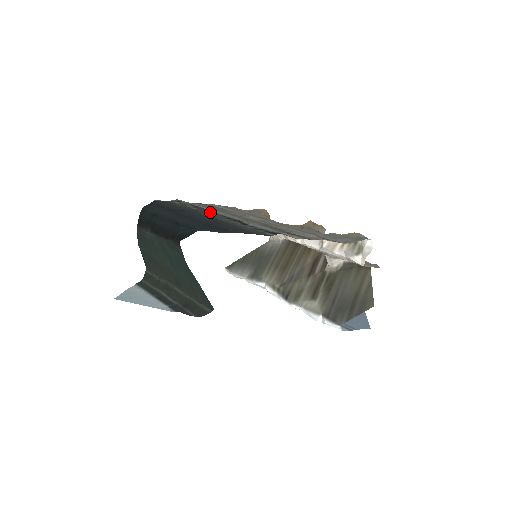
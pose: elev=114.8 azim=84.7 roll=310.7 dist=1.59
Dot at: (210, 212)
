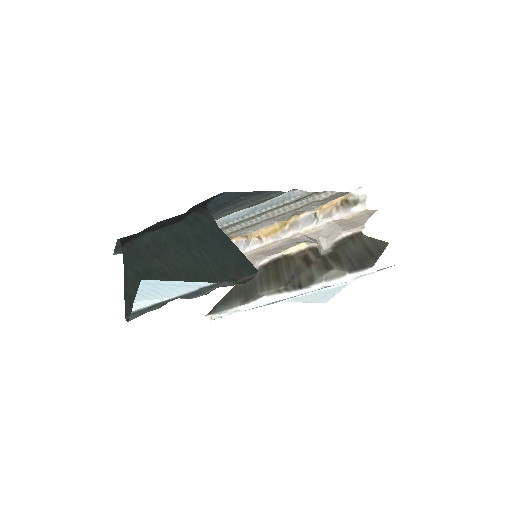
Dot at: occluded
